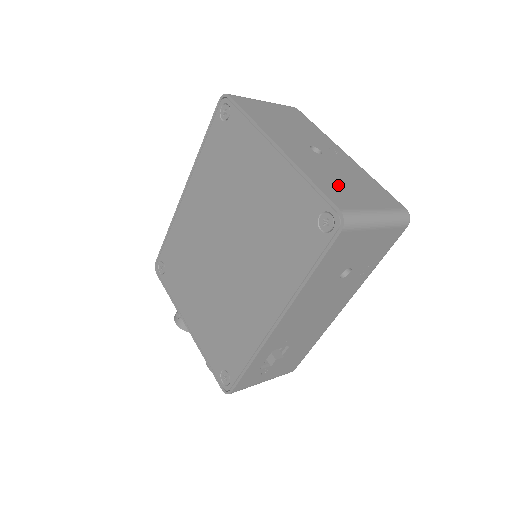
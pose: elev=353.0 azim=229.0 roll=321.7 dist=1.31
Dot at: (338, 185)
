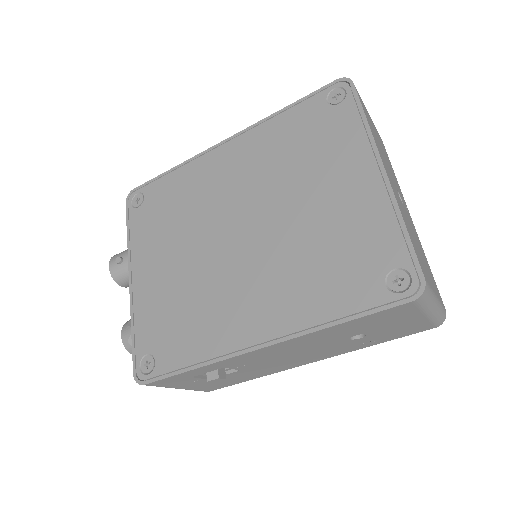
Dot at: (417, 249)
